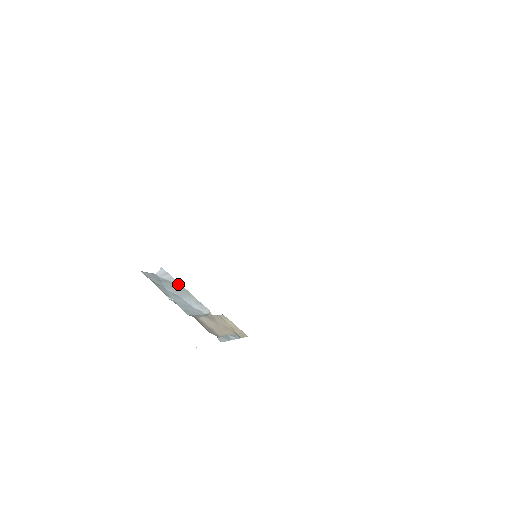
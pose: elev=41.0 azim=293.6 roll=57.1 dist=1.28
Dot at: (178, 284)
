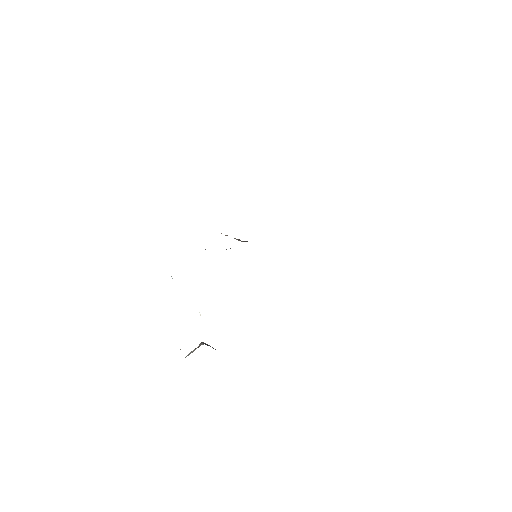
Dot at: occluded
